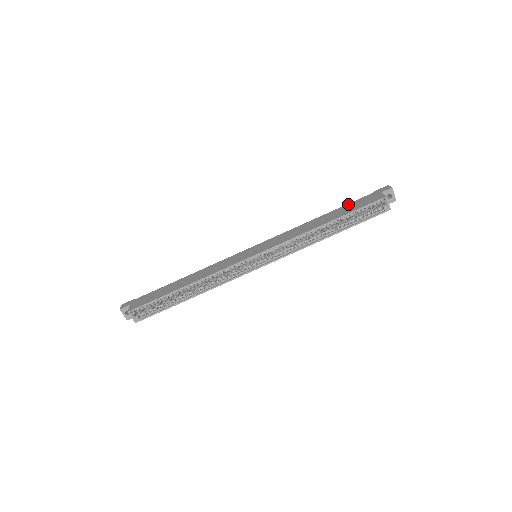
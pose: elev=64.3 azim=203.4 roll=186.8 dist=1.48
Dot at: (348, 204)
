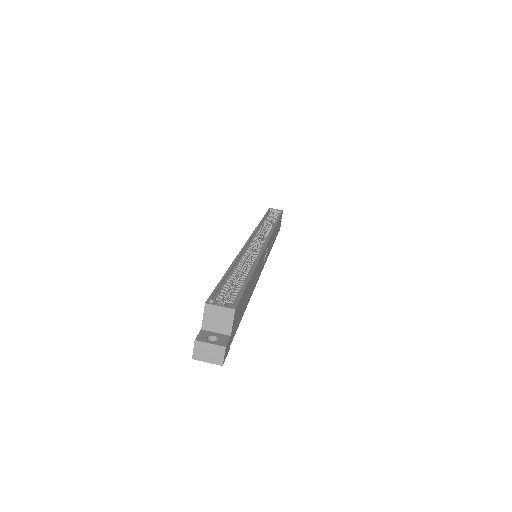
Dot at: occluded
